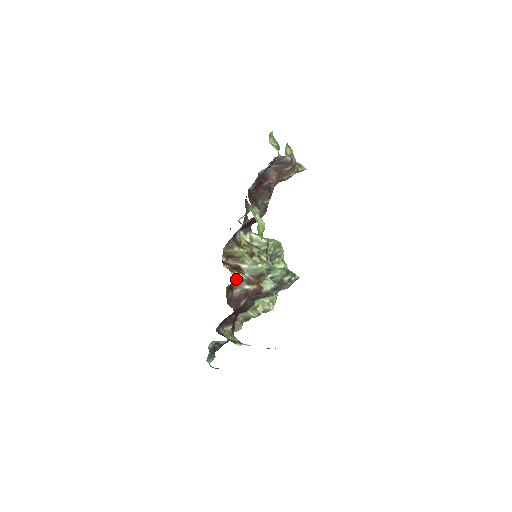
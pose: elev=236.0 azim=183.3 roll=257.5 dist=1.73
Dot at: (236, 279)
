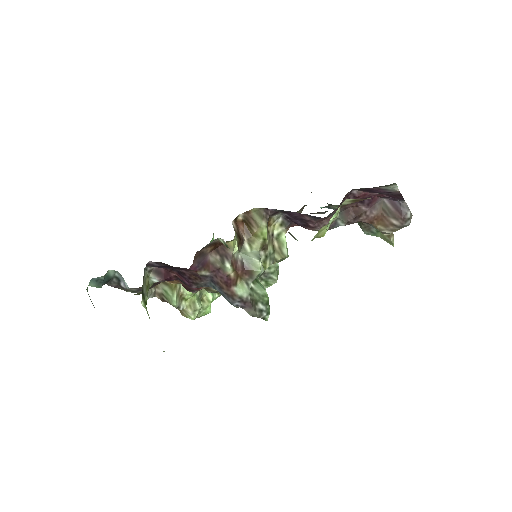
Dot at: (230, 245)
